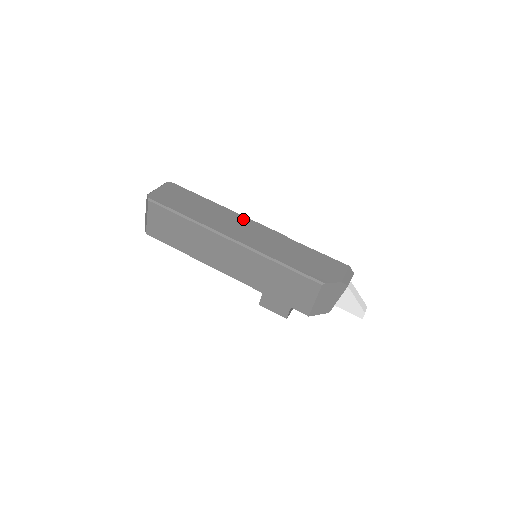
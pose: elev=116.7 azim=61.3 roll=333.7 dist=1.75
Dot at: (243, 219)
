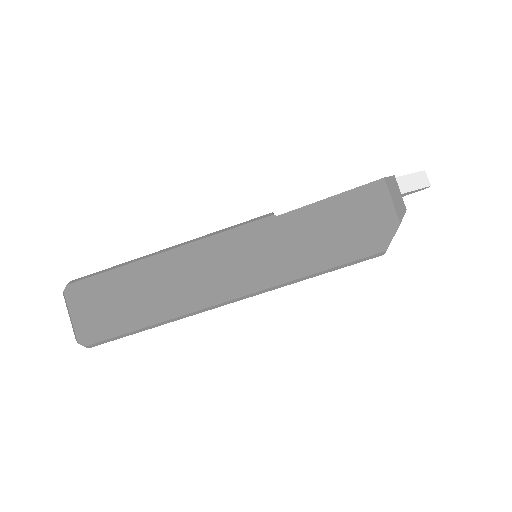
Dot at: (201, 249)
